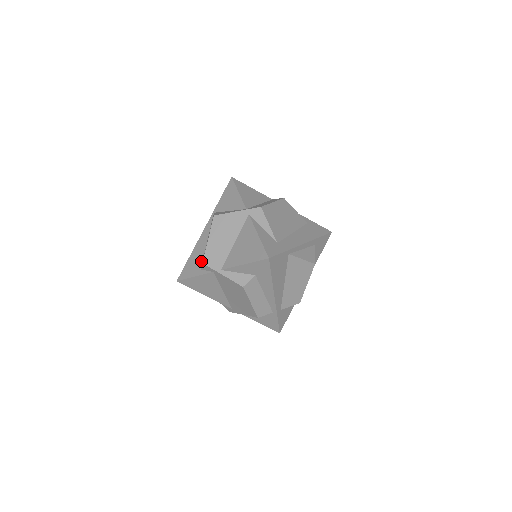
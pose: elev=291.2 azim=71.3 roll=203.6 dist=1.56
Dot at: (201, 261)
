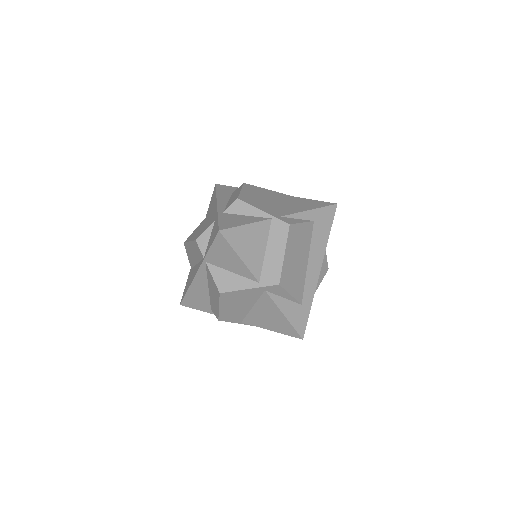
Dot at: (208, 303)
